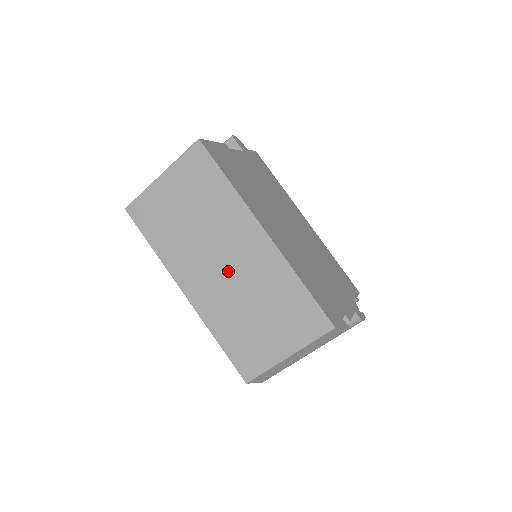
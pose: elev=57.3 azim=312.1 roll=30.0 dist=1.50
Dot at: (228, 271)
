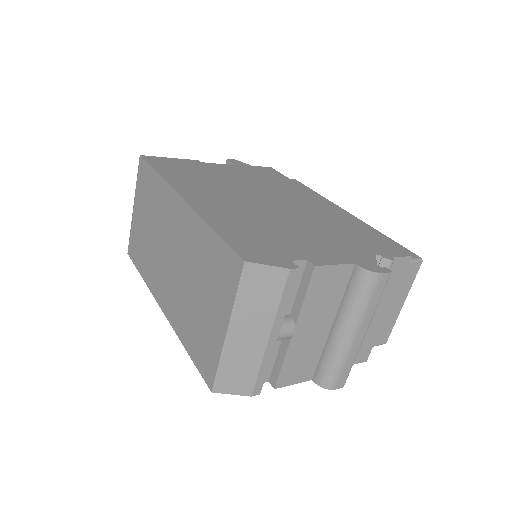
Dot at: (174, 260)
